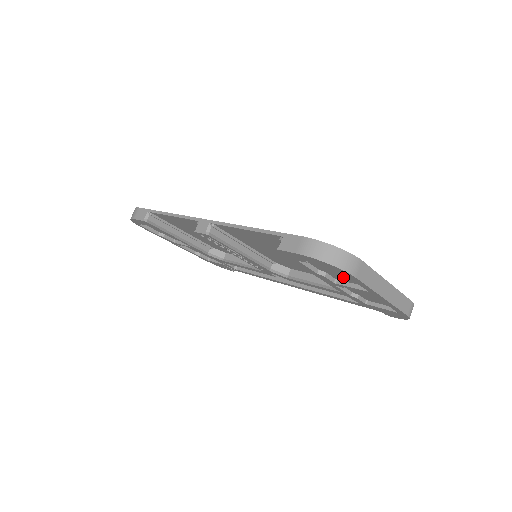
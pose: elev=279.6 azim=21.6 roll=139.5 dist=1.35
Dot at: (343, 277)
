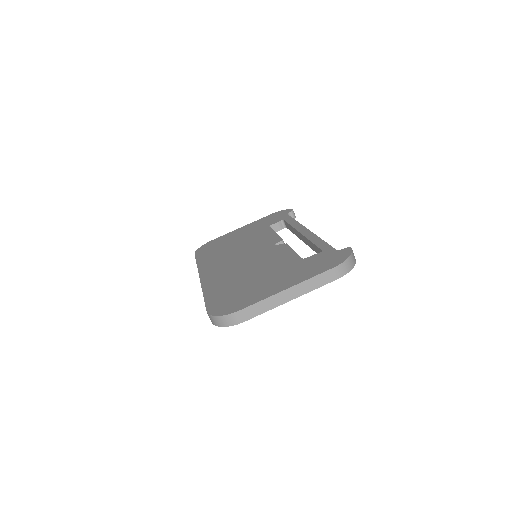
Dot at: occluded
